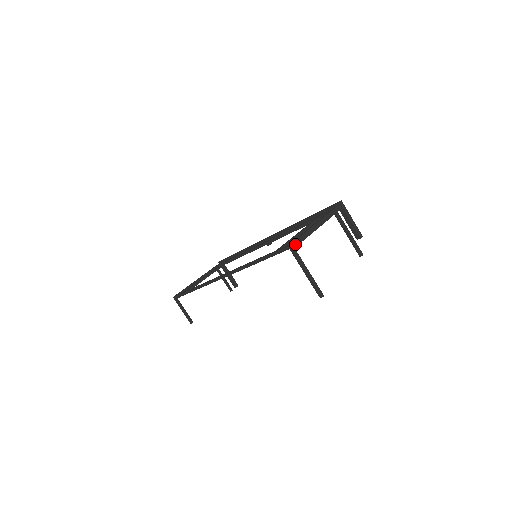
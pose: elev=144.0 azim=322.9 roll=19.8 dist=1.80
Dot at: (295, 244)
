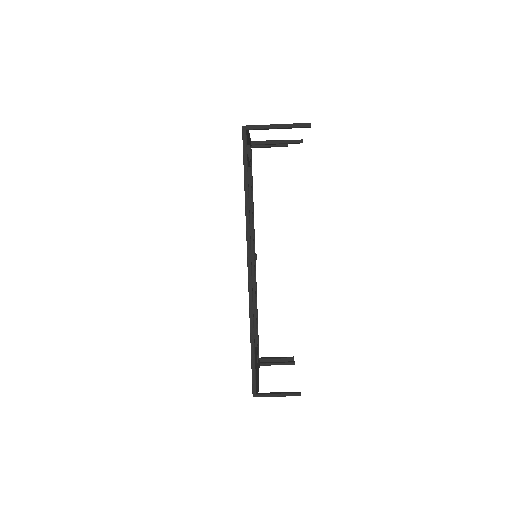
Dot at: occluded
